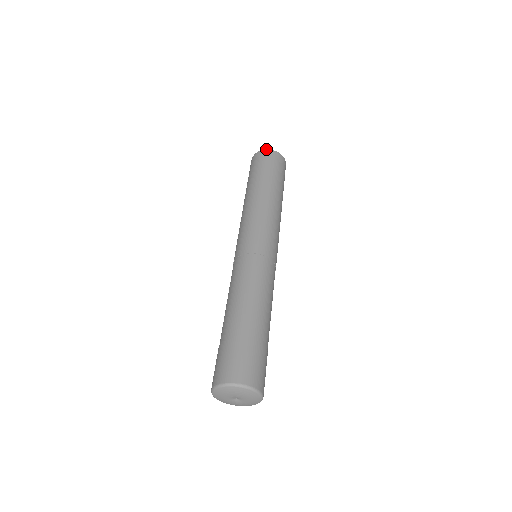
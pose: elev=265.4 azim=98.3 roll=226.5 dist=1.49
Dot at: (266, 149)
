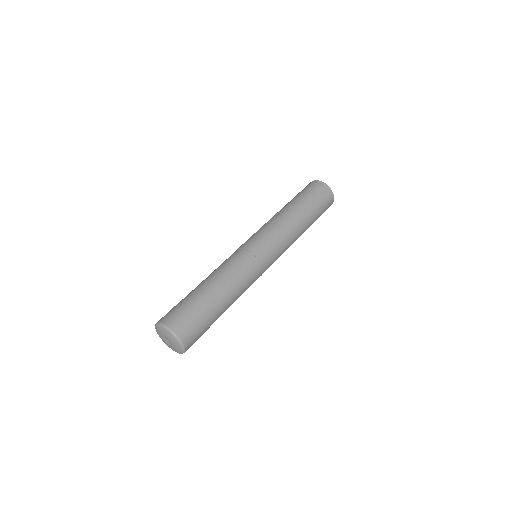
Dot at: occluded
